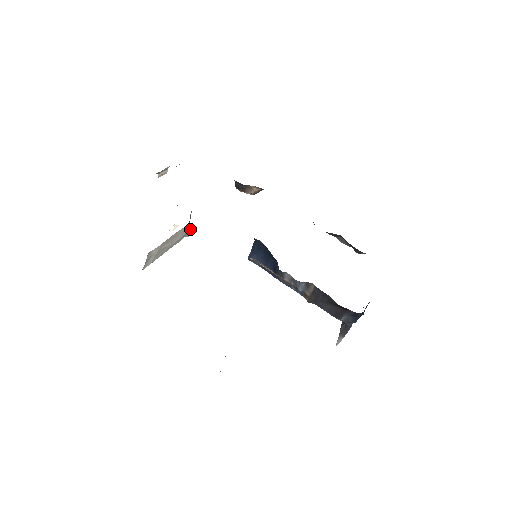
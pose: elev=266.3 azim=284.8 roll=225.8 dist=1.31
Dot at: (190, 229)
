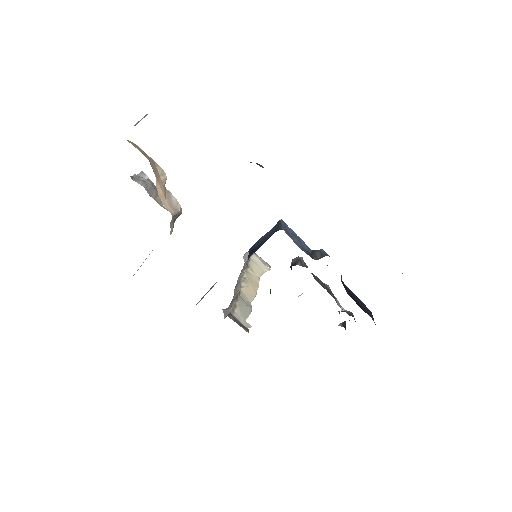
Dot at: (180, 211)
